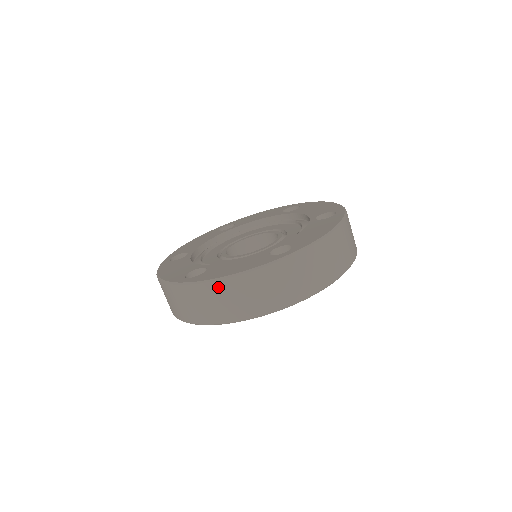
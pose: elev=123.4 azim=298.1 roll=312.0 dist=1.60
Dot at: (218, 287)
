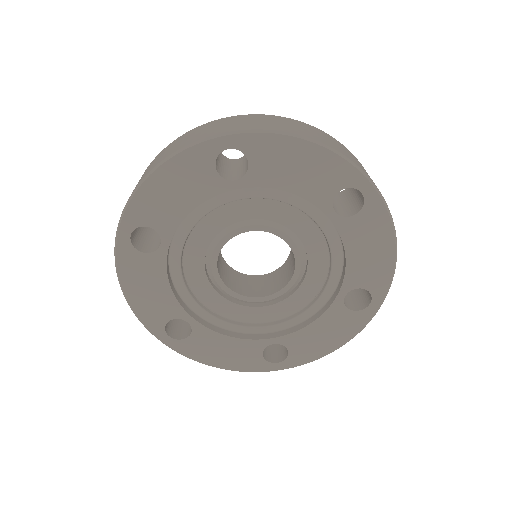
Dot at: occluded
